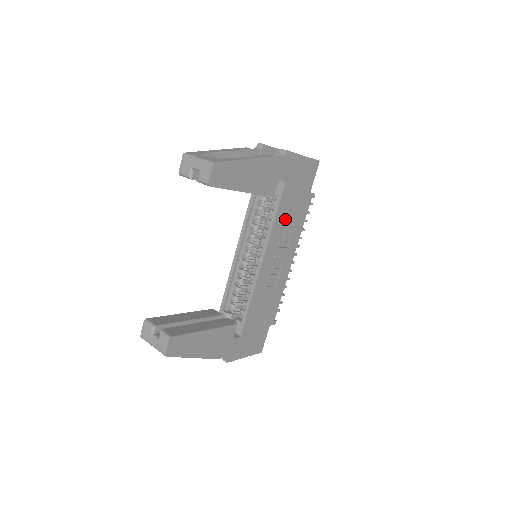
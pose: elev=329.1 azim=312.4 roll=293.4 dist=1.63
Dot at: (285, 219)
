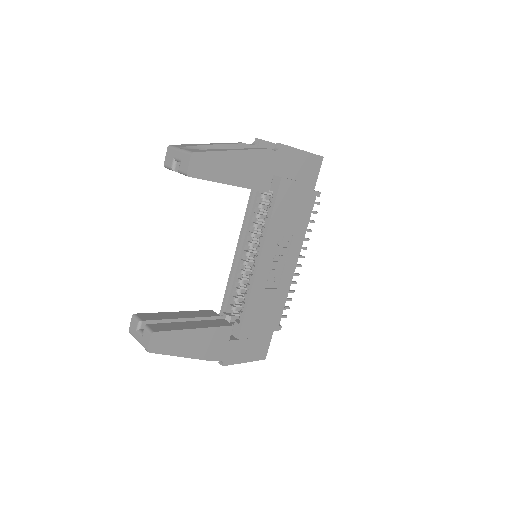
Dot at: (284, 217)
